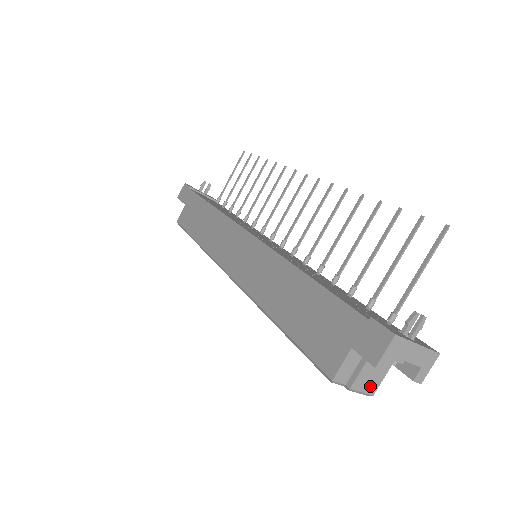
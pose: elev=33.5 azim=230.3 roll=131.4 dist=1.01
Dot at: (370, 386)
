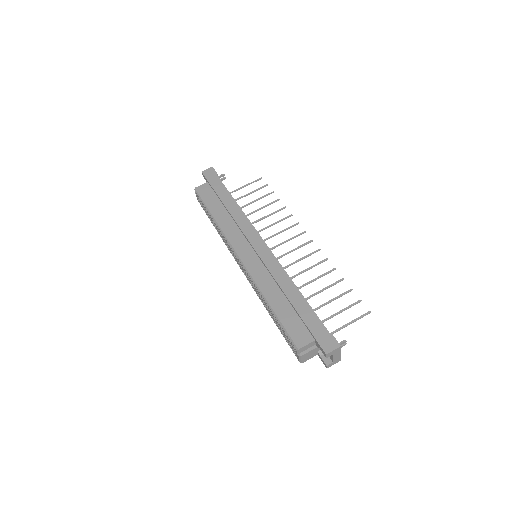
Dot at: (305, 359)
